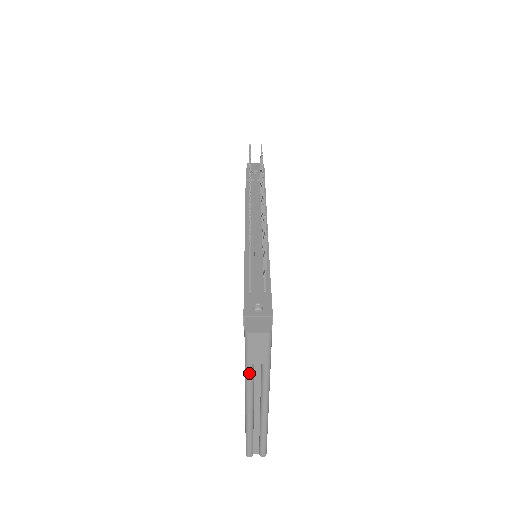
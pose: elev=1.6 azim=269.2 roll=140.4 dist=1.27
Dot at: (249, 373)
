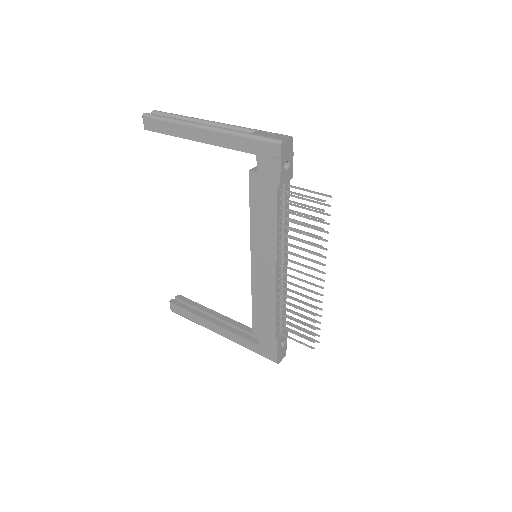
Dot at: (248, 348)
